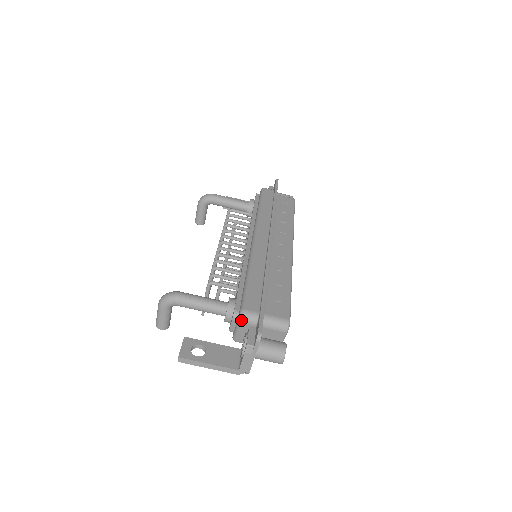
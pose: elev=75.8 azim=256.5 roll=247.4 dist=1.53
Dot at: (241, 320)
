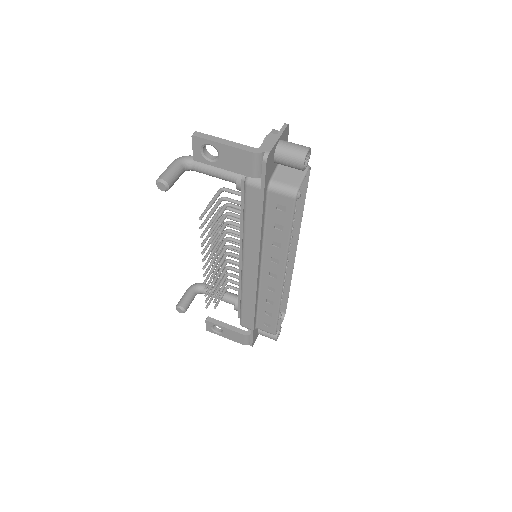
Dot at: occluded
